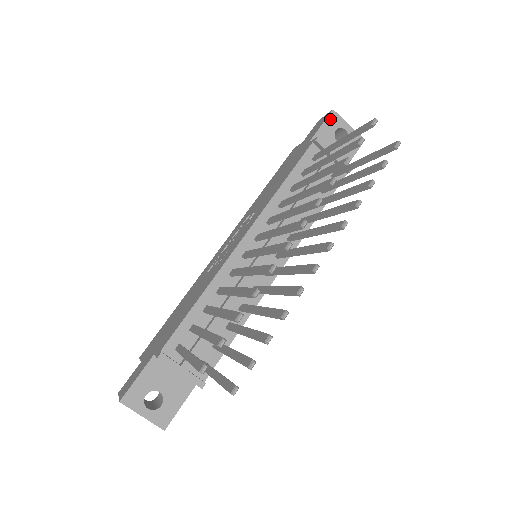
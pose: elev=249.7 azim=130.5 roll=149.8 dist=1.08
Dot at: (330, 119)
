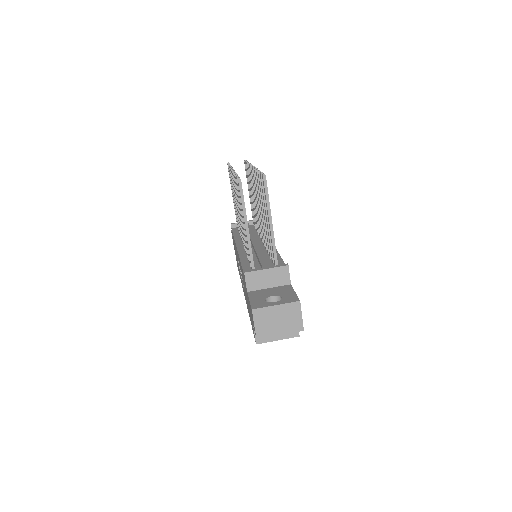
Dot at: occluded
